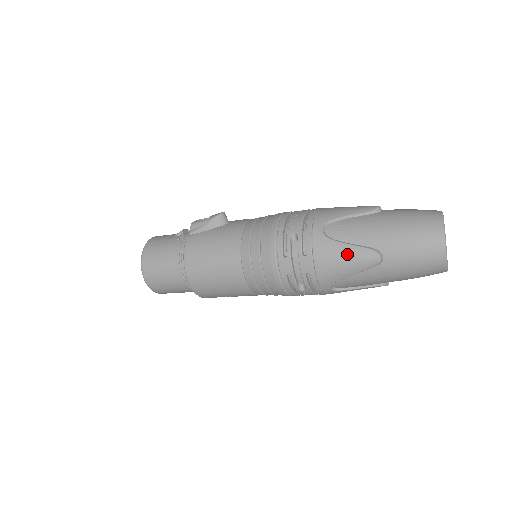
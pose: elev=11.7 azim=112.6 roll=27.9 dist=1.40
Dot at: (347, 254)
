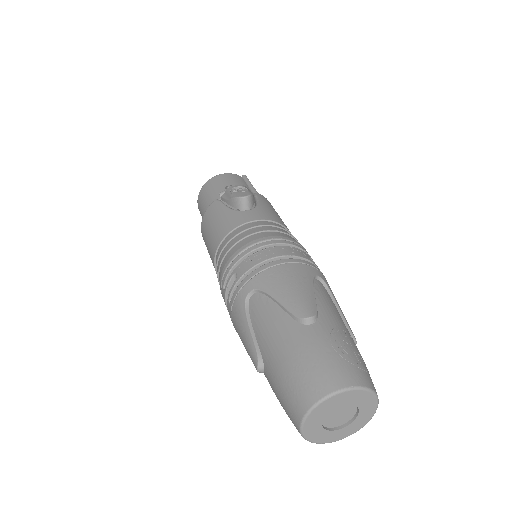
Dot at: (244, 336)
